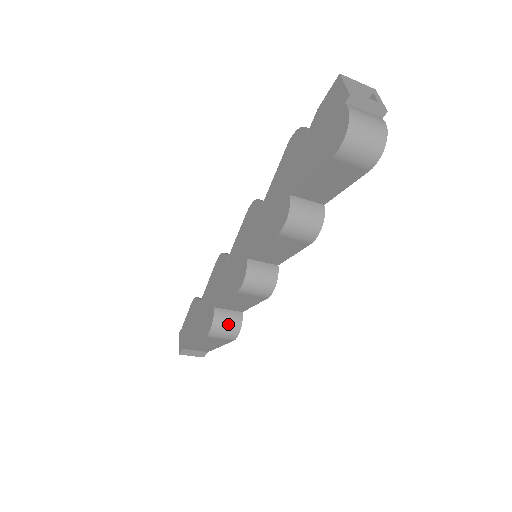
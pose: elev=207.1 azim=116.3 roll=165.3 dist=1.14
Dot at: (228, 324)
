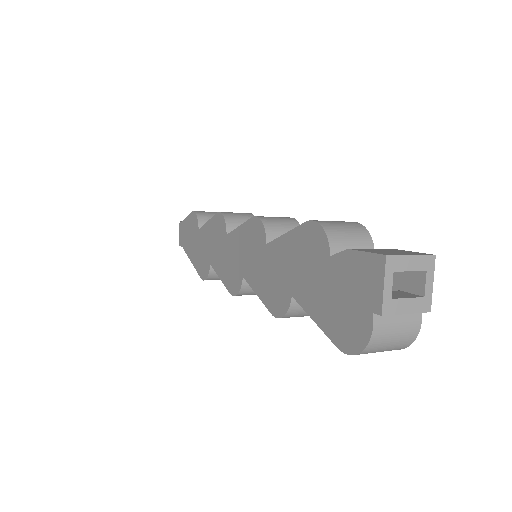
Dot at: occluded
